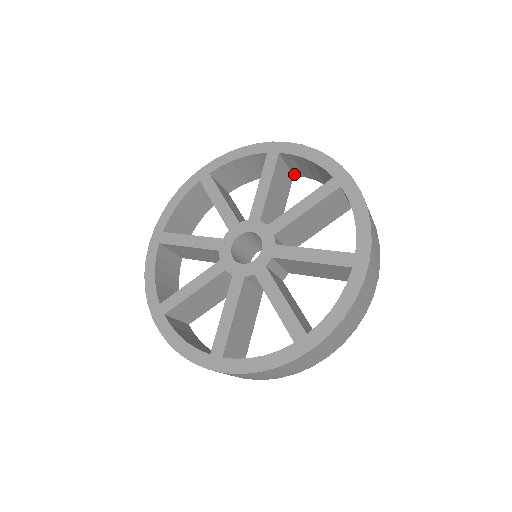
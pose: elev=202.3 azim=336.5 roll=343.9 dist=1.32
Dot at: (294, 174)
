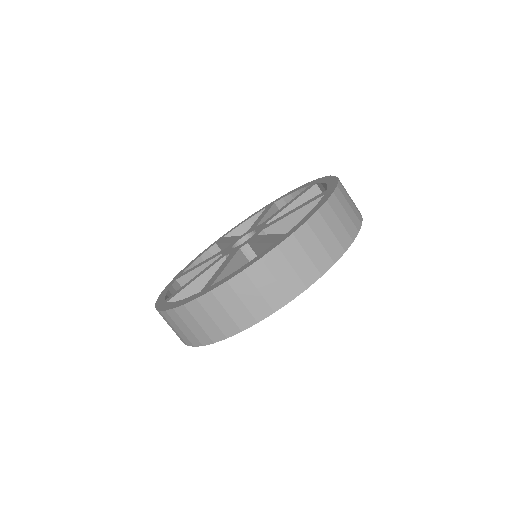
Dot at: occluded
